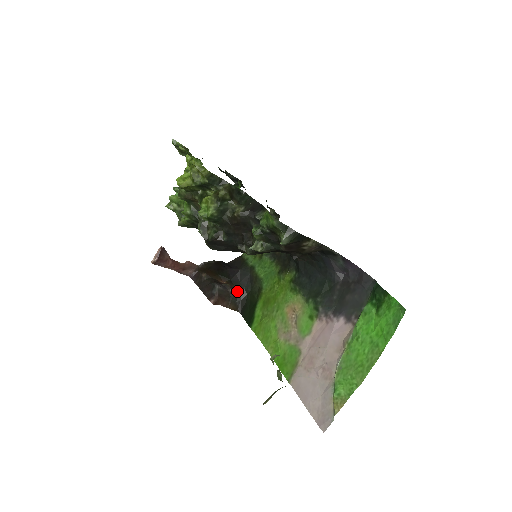
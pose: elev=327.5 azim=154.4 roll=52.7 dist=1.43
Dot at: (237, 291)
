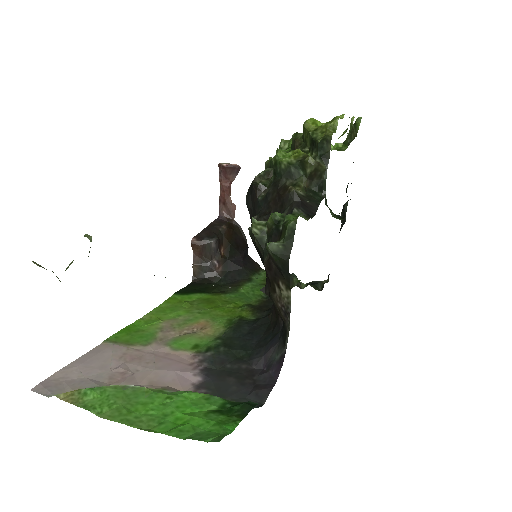
Dot at: (216, 270)
